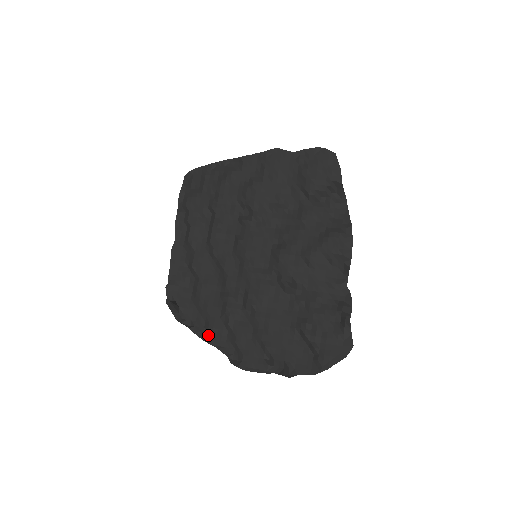
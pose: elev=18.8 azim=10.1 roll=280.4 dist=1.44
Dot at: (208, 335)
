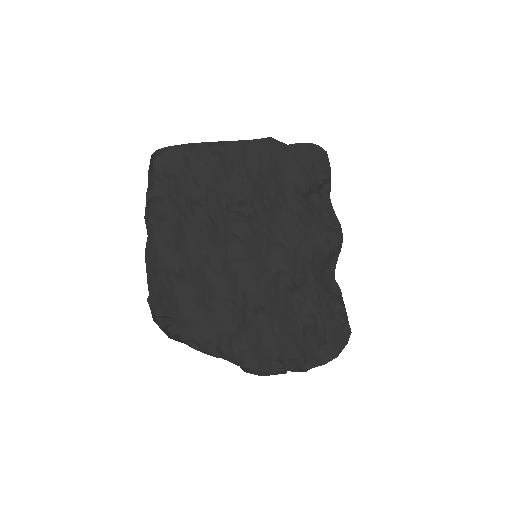
Dot at: (209, 347)
